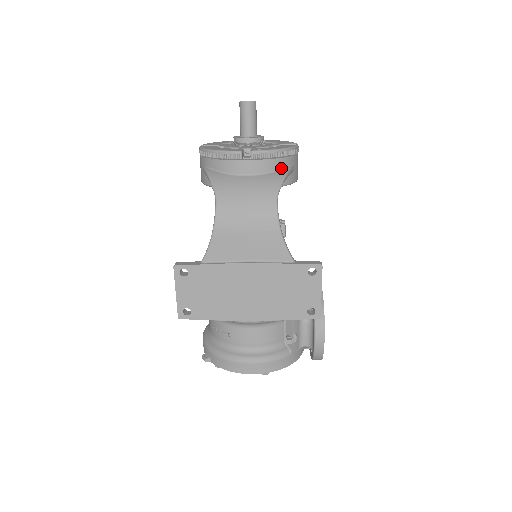
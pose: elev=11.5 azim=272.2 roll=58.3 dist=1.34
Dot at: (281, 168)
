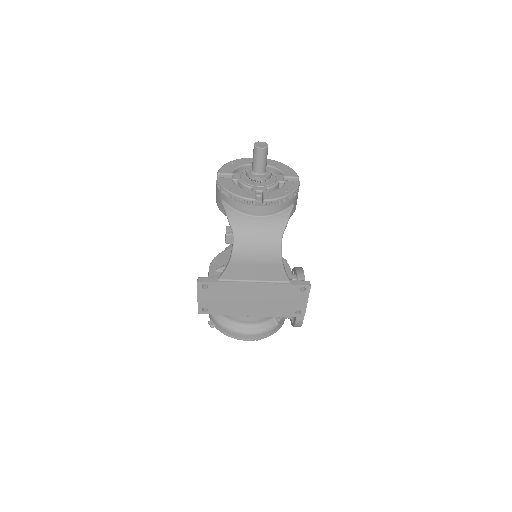
Dot at: (286, 209)
